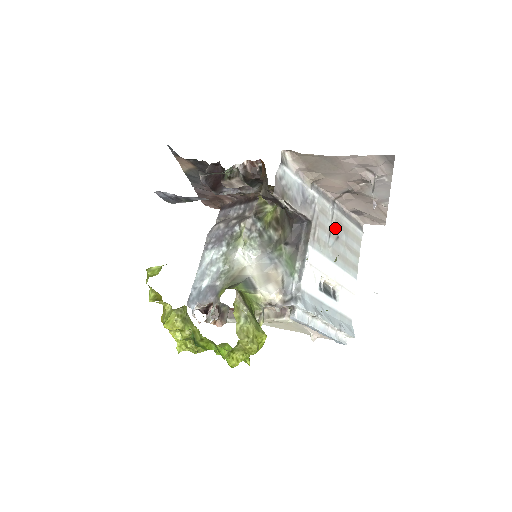
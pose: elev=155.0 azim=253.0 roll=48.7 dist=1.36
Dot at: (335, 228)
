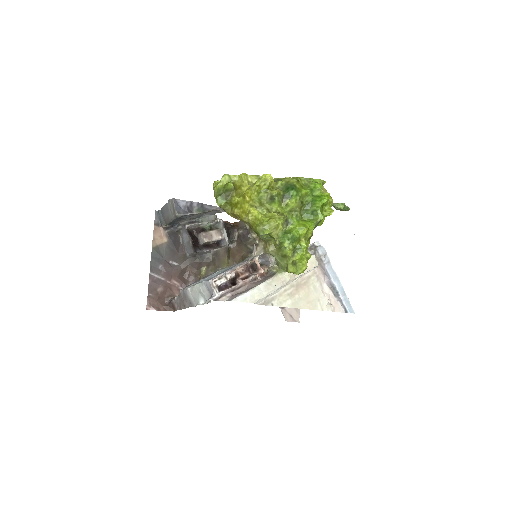
Dot at: occluded
